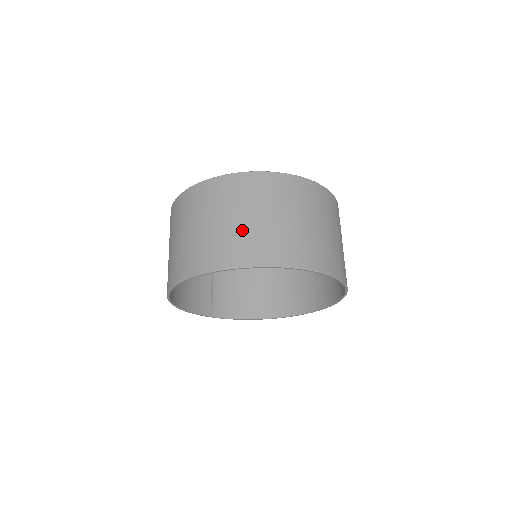
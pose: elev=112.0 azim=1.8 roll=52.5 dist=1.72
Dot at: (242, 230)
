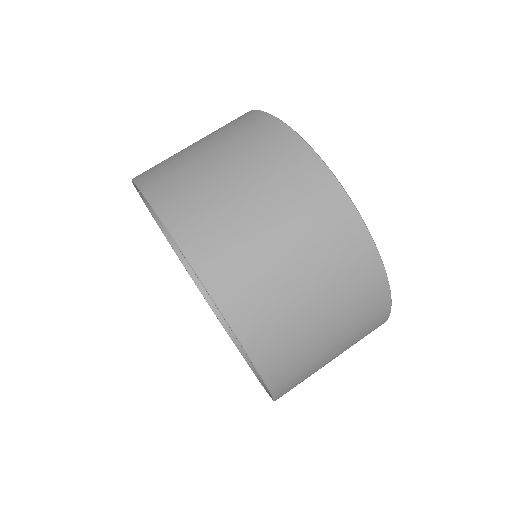
Dot at: (309, 337)
